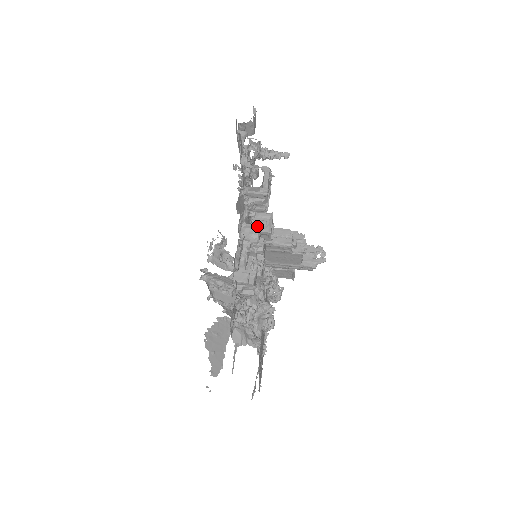
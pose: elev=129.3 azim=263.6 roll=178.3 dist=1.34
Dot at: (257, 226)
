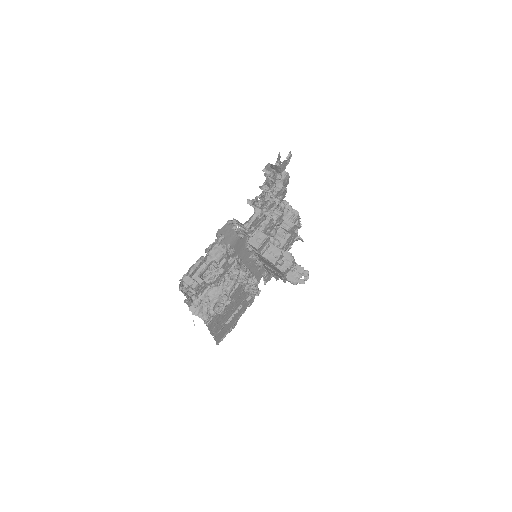
Dot at: (223, 251)
